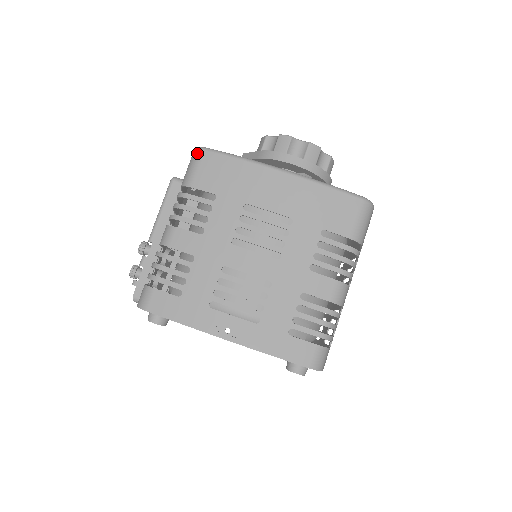
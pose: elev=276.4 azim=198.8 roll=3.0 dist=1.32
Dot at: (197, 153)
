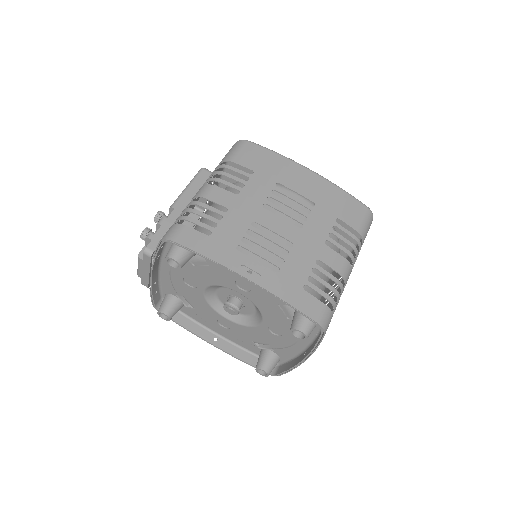
Dot at: (240, 142)
